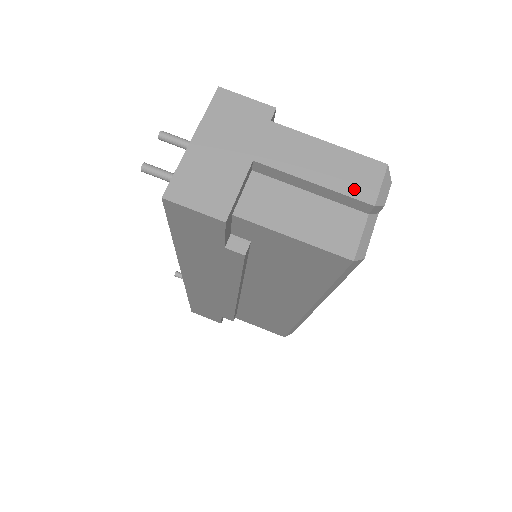
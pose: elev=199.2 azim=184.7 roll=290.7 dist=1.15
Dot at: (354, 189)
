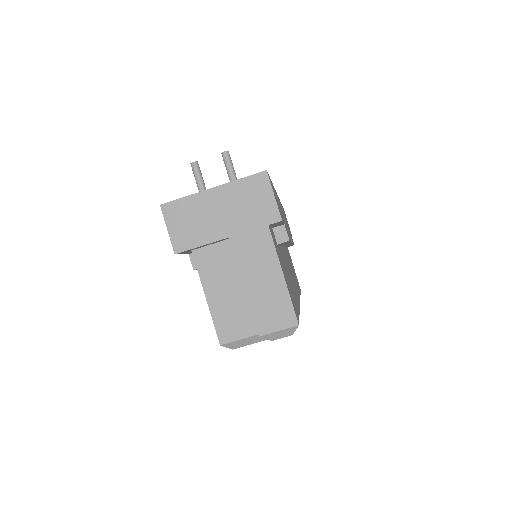
Dot at: (261, 315)
